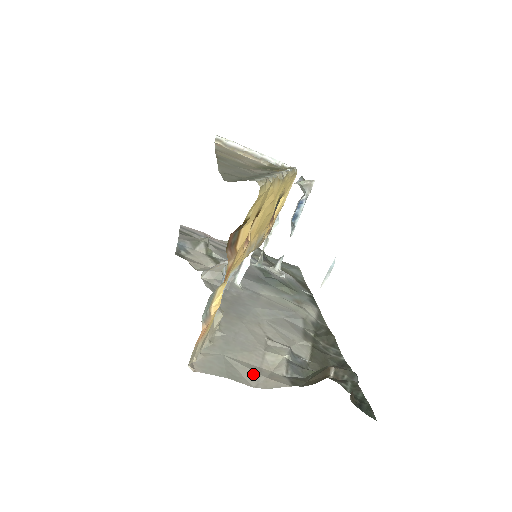
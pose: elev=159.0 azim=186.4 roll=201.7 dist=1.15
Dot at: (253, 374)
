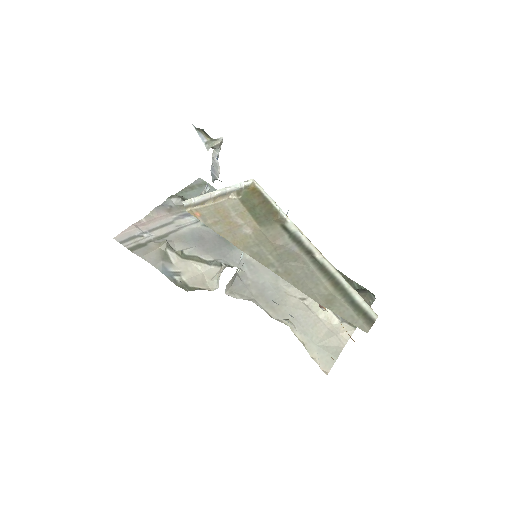
Dot at: (335, 339)
